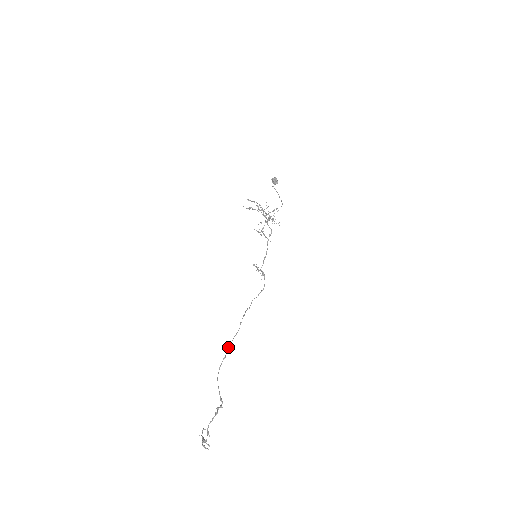
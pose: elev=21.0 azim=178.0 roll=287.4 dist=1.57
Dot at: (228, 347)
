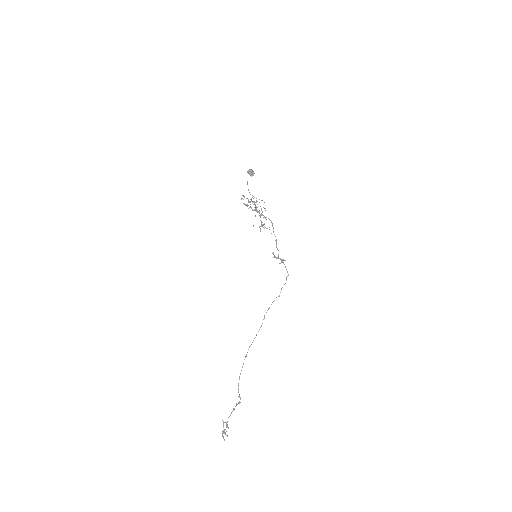
Dot at: (250, 345)
